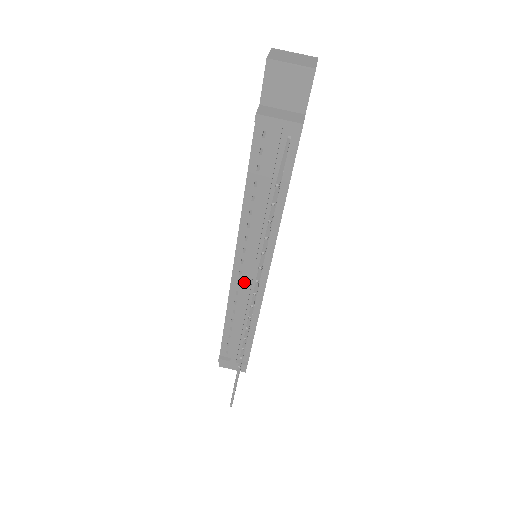
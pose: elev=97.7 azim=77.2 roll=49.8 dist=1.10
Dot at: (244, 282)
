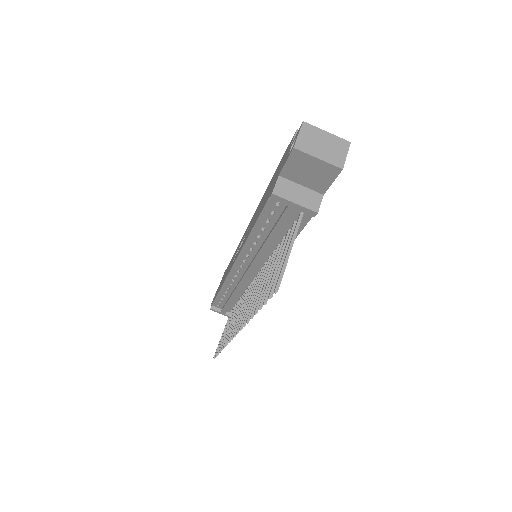
Dot at: (241, 277)
